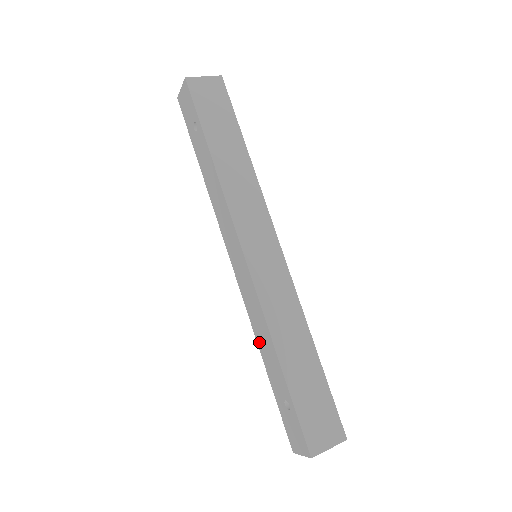
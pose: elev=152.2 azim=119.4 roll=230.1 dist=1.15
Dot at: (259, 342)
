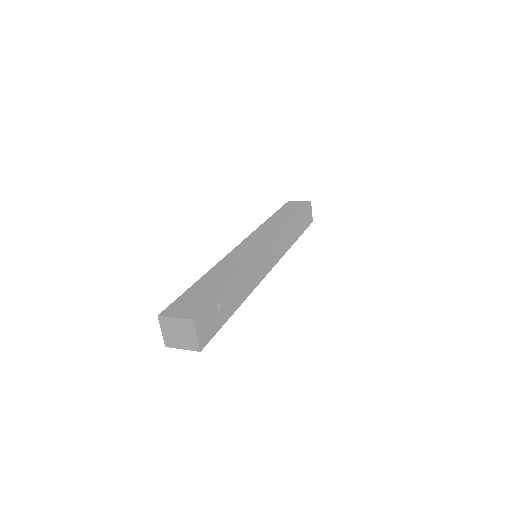
Dot at: occluded
